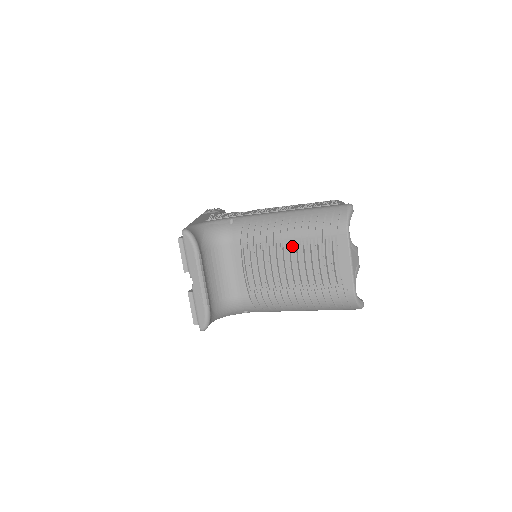
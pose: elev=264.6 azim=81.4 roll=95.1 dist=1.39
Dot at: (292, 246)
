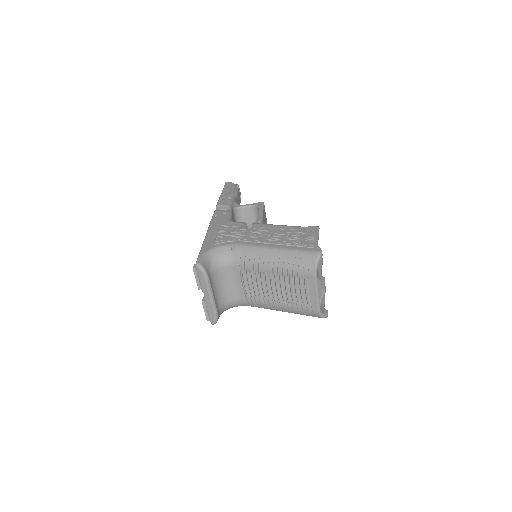
Dot at: (276, 276)
